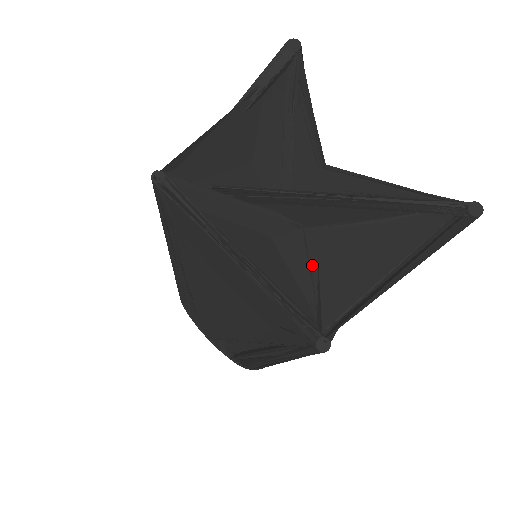
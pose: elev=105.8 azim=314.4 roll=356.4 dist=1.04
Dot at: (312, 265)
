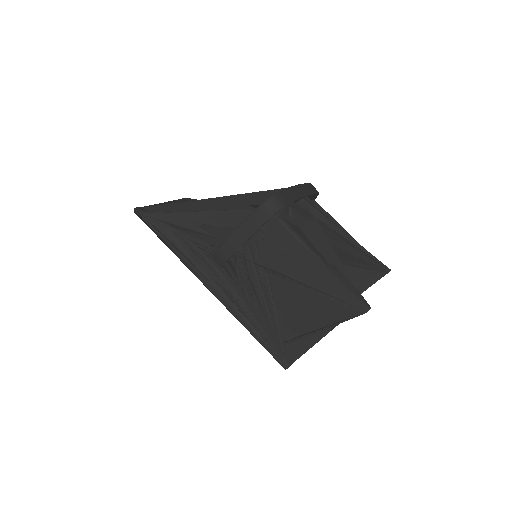
Dot at: occluded
